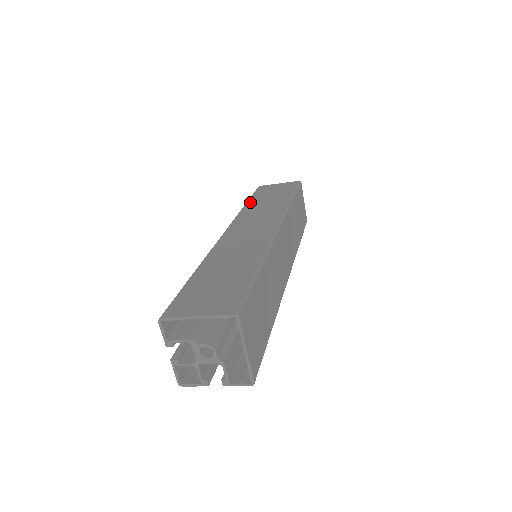
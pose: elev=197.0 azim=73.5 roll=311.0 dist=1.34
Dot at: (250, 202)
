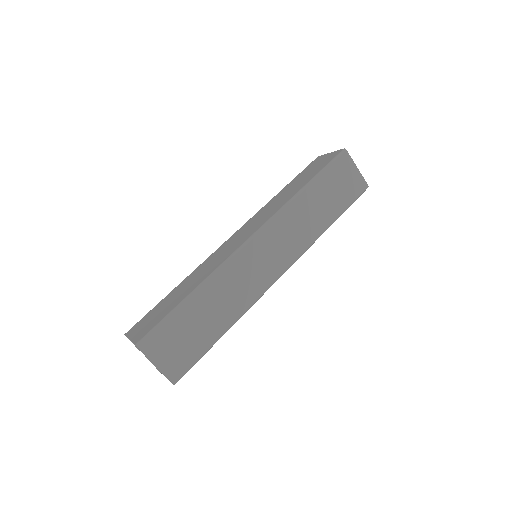
Dot at: (283, 189)
